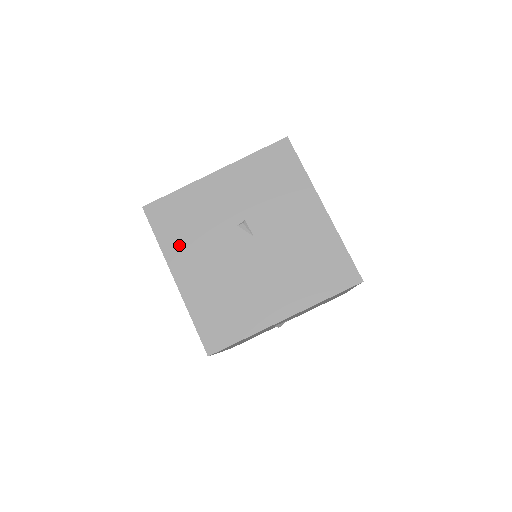
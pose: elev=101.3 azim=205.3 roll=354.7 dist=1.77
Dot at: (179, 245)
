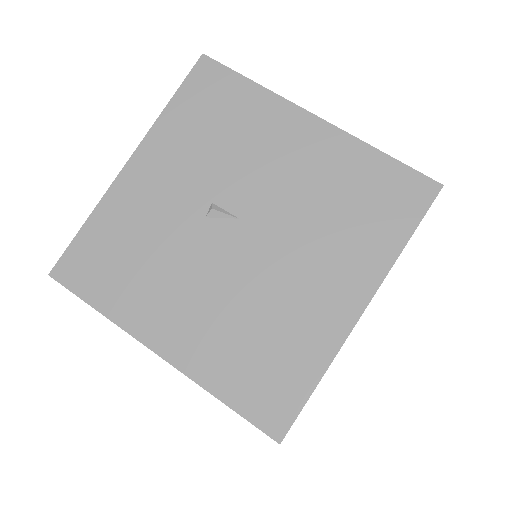
Dot at: (135, 298)
